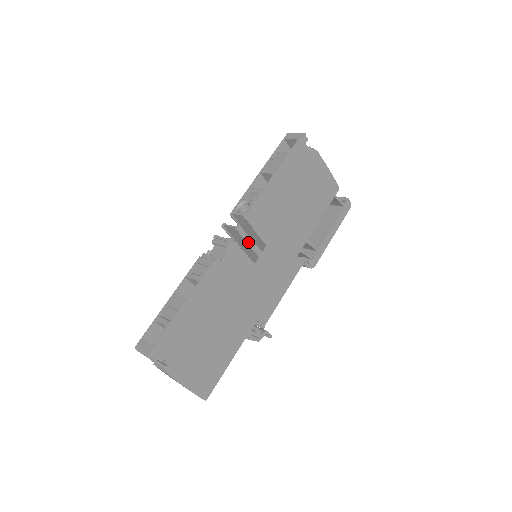
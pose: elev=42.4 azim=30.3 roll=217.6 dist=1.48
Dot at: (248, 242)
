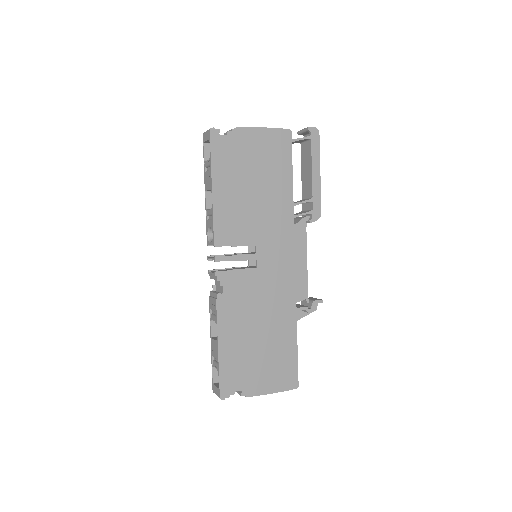
Dot at: (235, 259)
